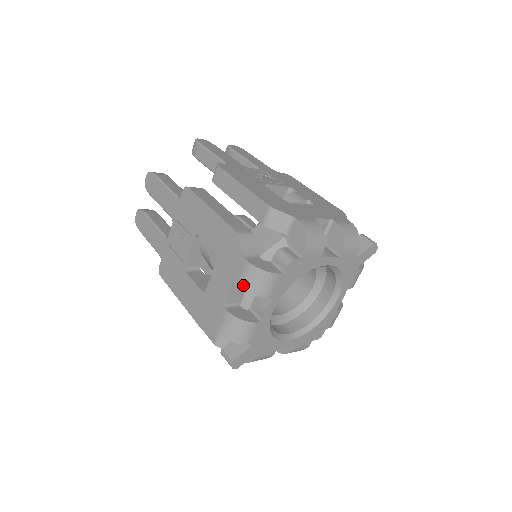
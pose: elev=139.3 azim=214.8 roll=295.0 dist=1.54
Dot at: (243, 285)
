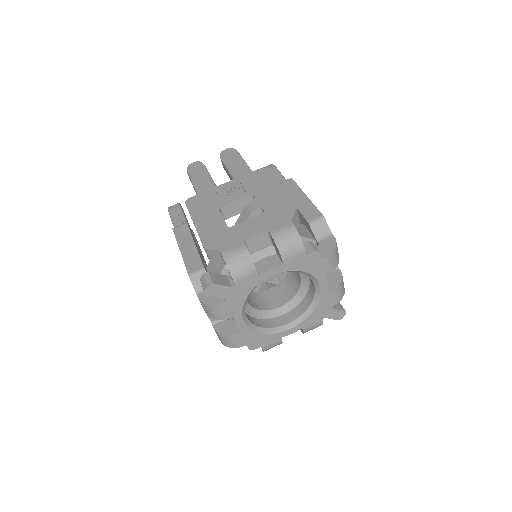
Dot at: (276, 236)
